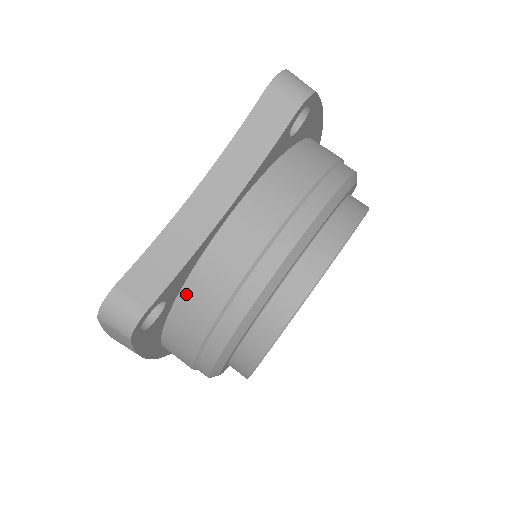
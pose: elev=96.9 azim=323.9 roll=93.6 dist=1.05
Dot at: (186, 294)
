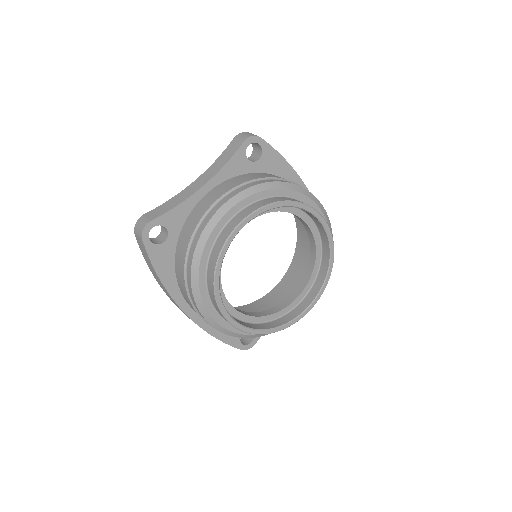
Dot at: (182, 234)
